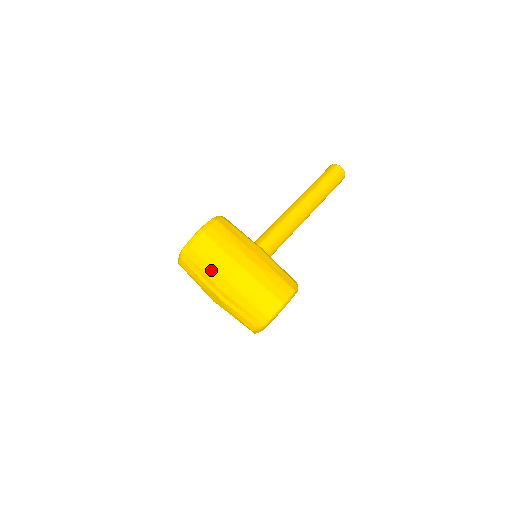
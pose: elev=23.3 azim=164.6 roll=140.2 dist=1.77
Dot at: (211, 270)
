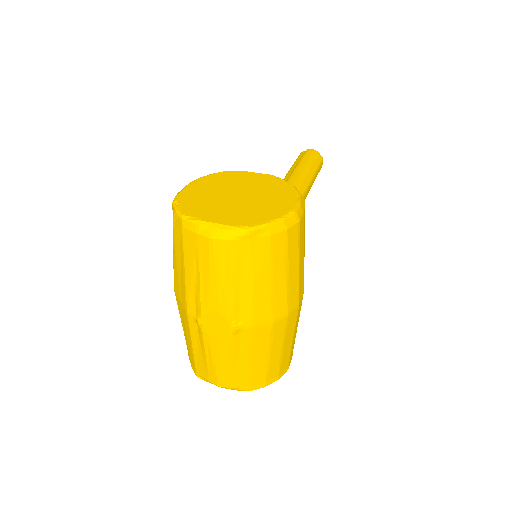
Dot at: (267, 292)
